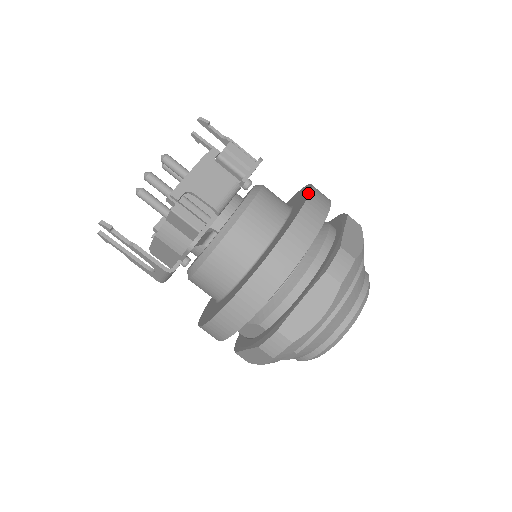
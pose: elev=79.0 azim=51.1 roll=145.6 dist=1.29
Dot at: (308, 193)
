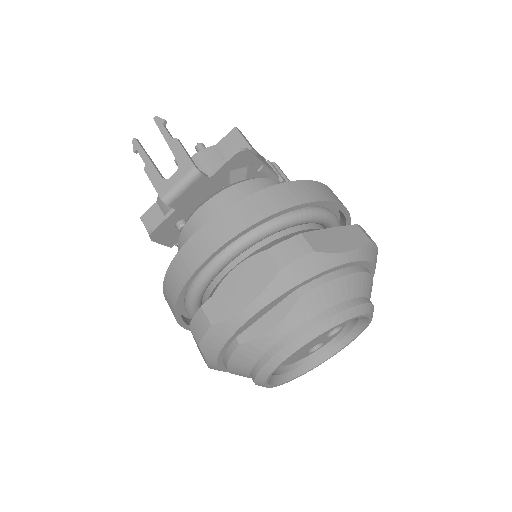
Dot at: occluded
